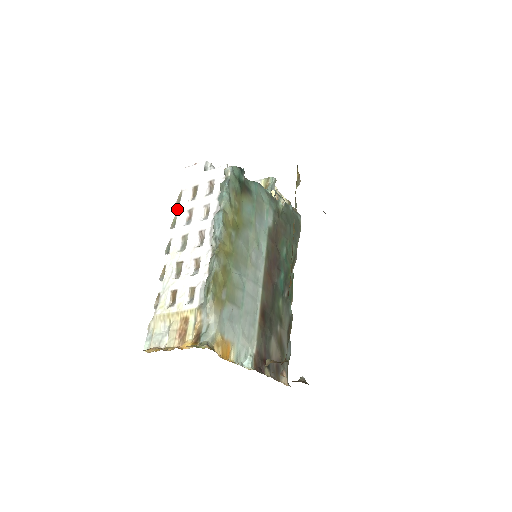
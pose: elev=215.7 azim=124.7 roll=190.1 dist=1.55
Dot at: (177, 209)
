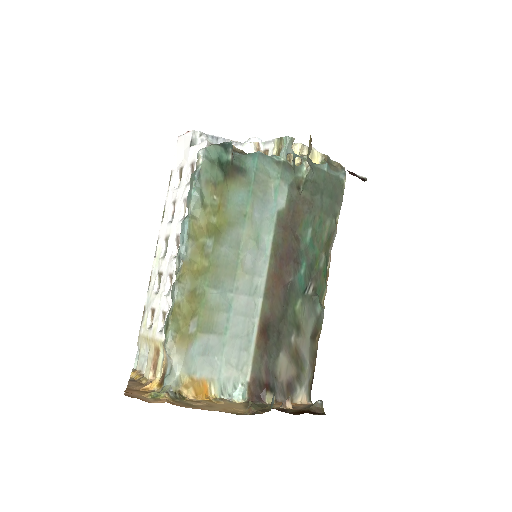
Dot at: (166, 197)
